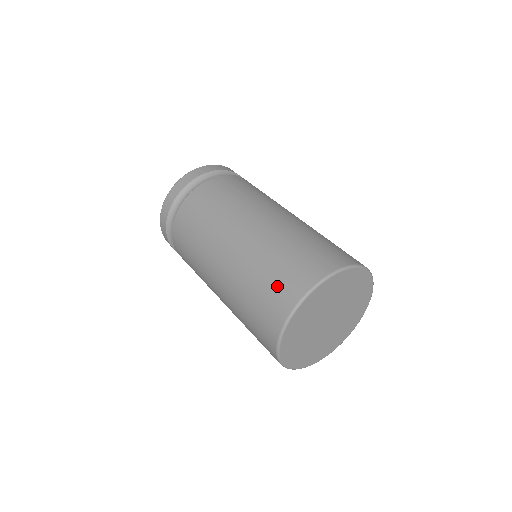
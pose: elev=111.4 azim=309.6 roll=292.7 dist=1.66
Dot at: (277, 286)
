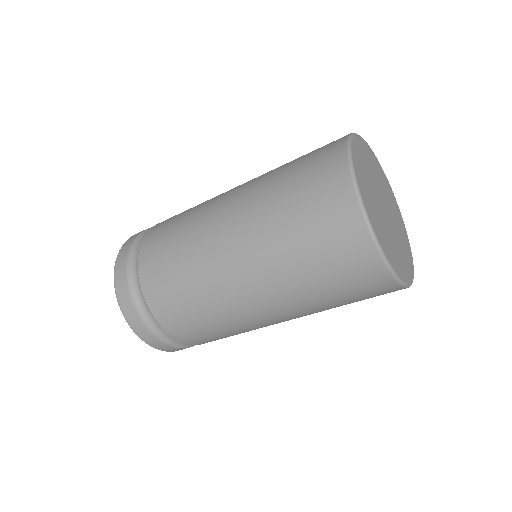
Dot at: (312, 174)
